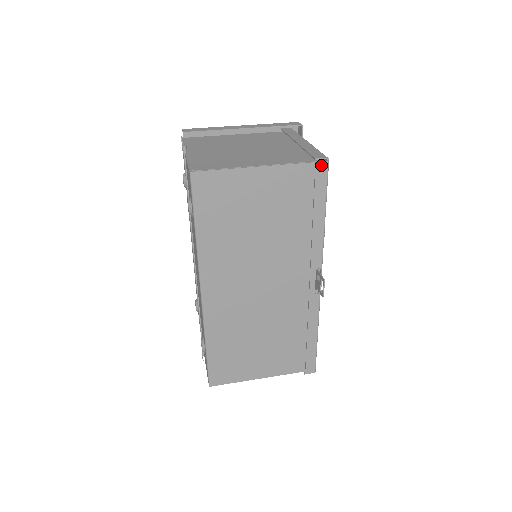
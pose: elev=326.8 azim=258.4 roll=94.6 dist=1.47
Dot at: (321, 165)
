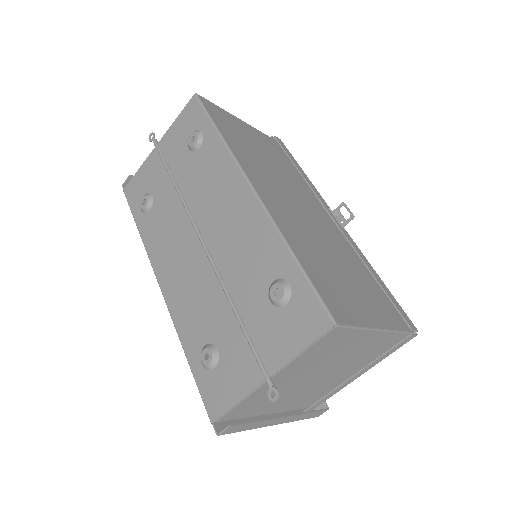
Dot at: (278, 139)
